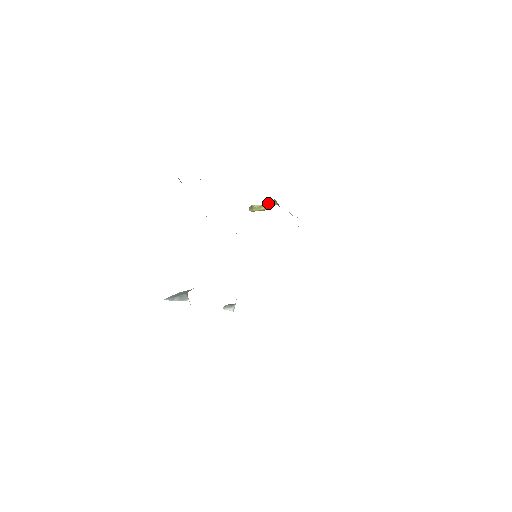
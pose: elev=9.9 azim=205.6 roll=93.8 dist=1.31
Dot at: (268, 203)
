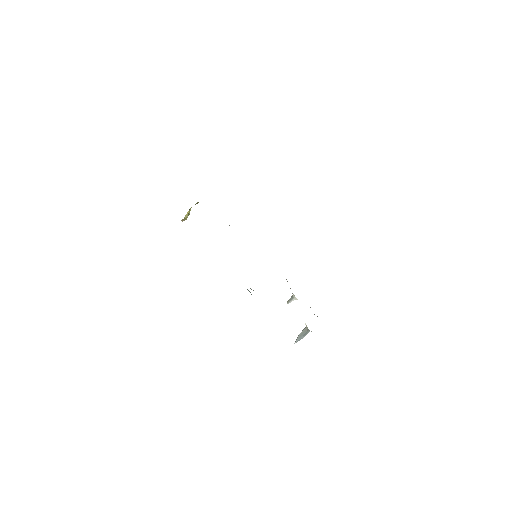
Dot at: occluded
